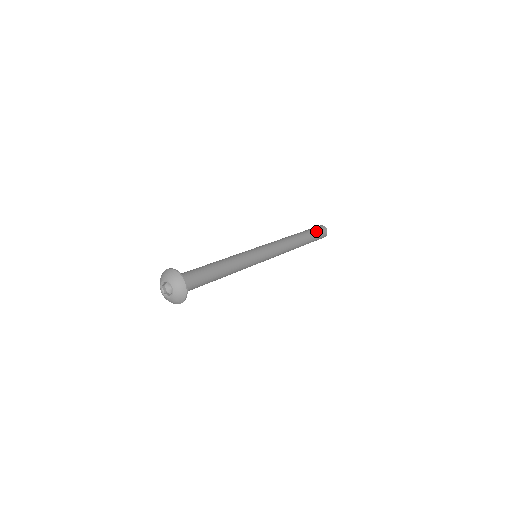
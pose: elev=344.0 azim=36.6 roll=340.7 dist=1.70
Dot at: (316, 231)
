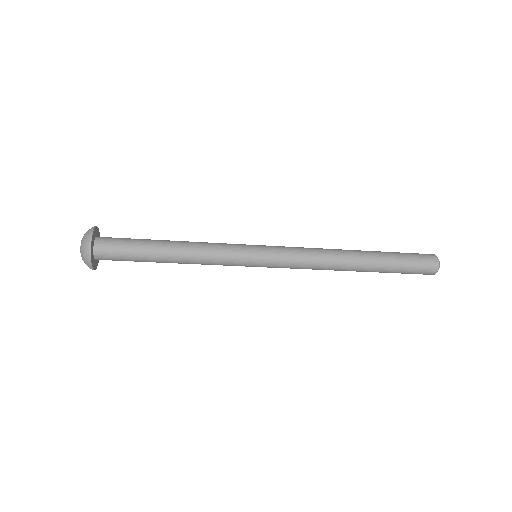
Dot at: (406, 254)
